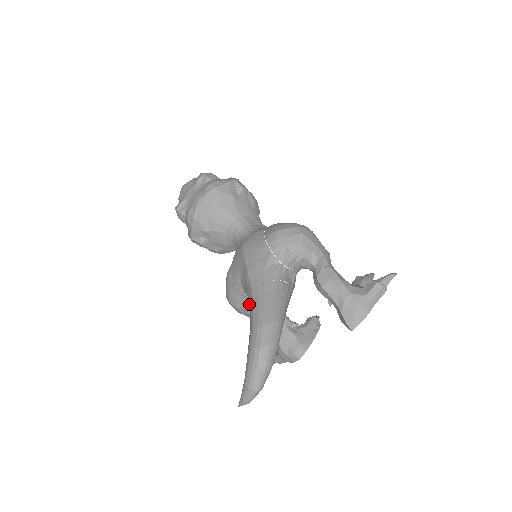
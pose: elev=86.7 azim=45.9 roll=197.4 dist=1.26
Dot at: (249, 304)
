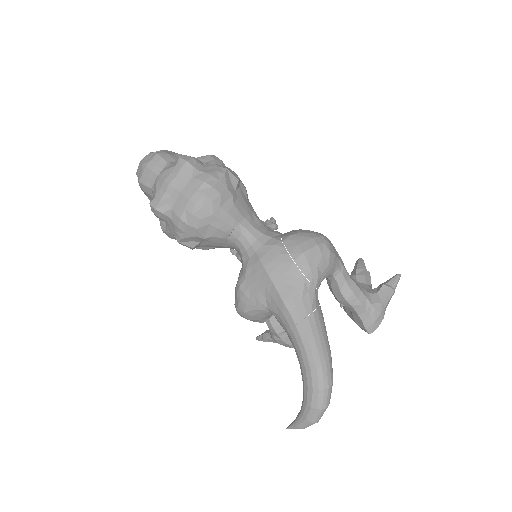
Dot at: (290, 336)
